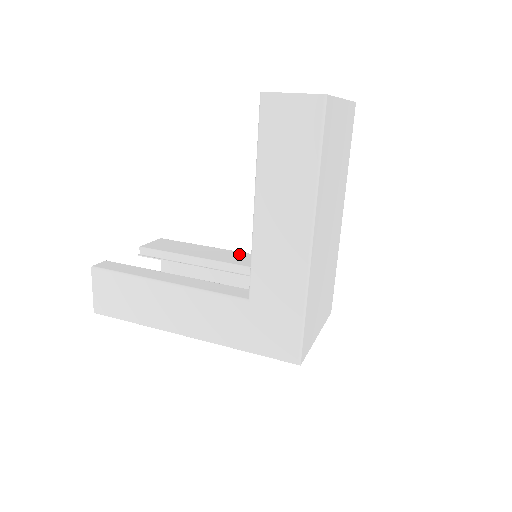
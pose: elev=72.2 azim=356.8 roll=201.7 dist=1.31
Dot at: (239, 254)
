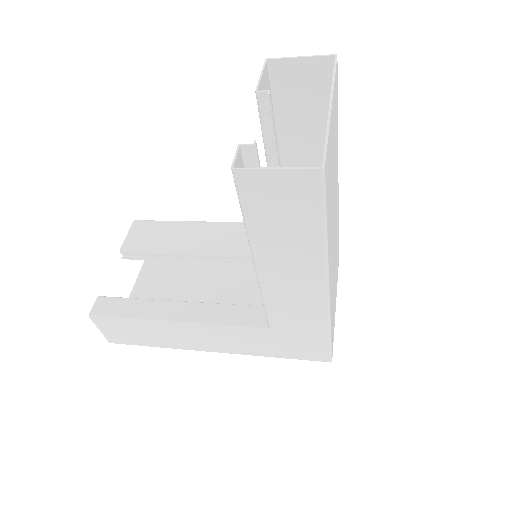
Dot at: (229, 229)
